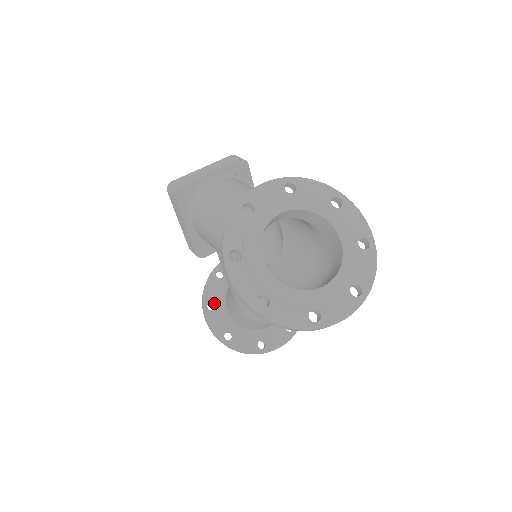
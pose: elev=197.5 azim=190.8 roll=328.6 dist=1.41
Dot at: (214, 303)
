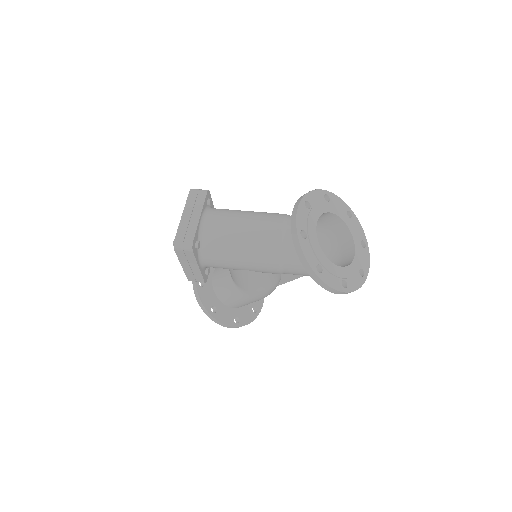
Dot at: (214, 306)
